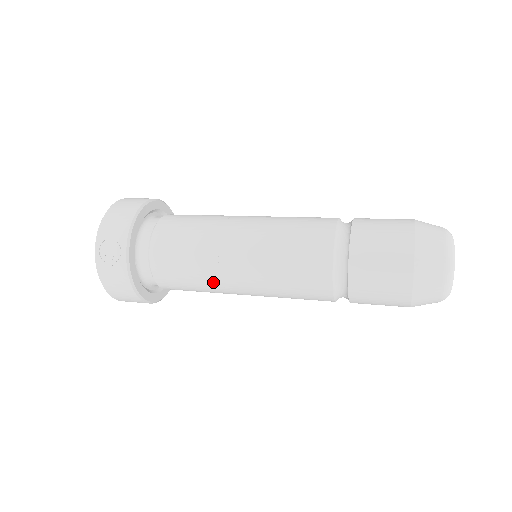
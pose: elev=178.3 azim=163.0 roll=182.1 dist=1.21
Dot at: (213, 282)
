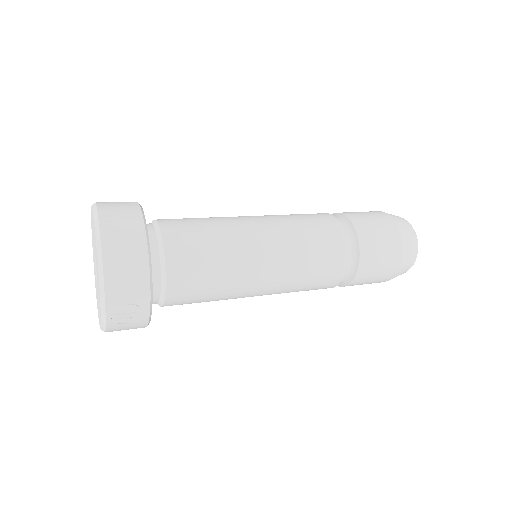
Dot at: occluded
